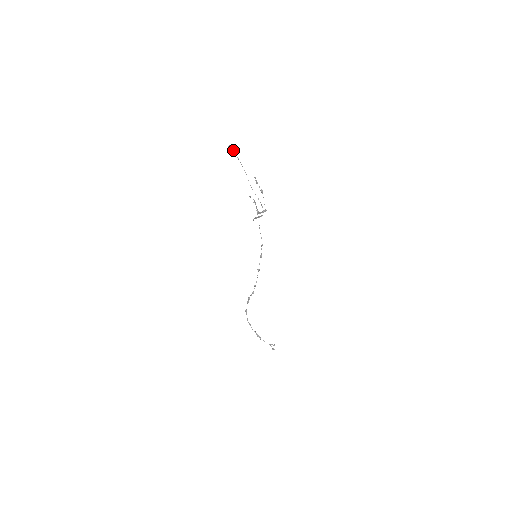
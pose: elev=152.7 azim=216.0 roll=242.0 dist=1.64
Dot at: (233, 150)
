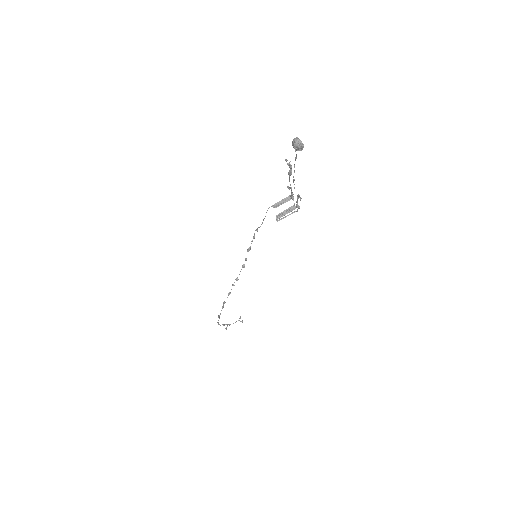
Dot at: (292, 142)
